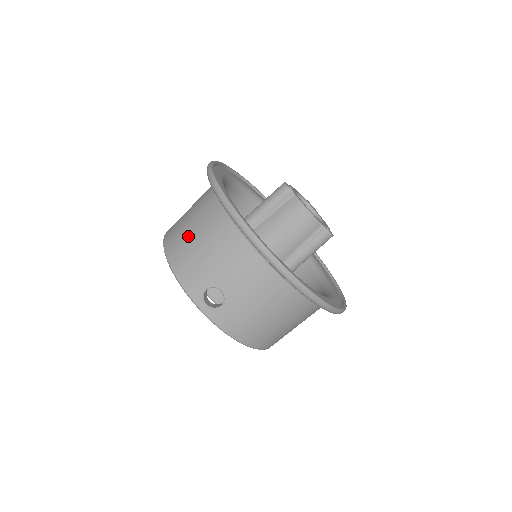
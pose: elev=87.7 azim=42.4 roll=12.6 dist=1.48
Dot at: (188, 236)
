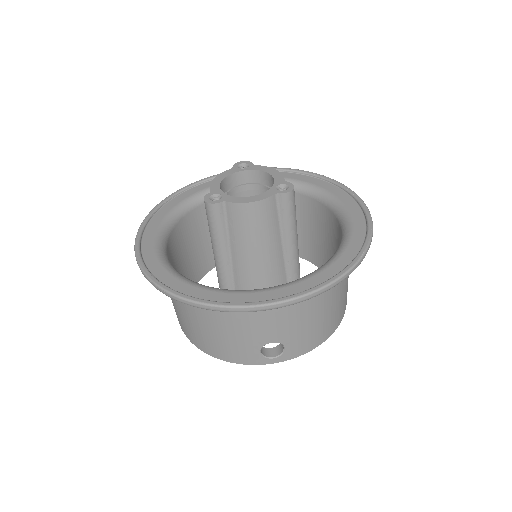
Dot at: (198, 330)
